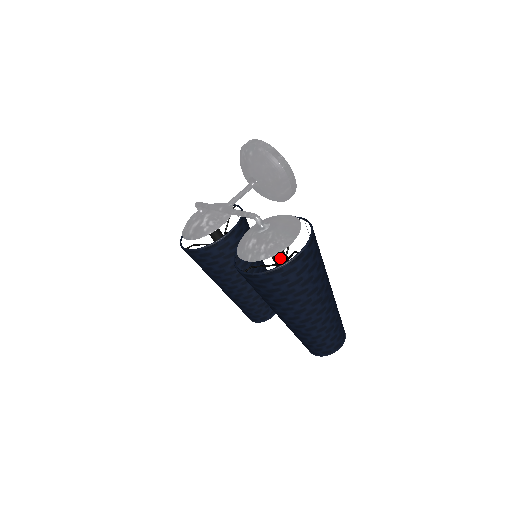
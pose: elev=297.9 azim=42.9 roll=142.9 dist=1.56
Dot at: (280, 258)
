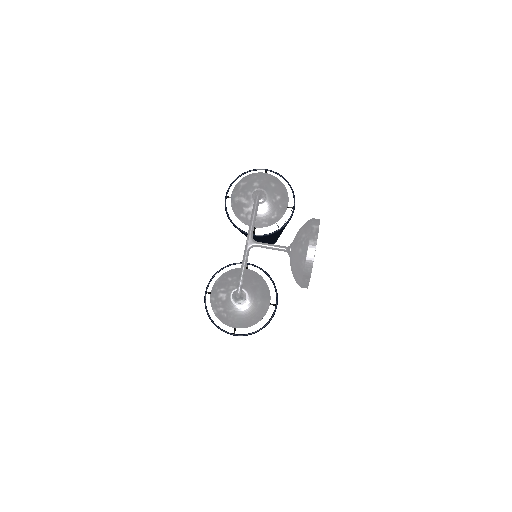
Dot at: occluded
